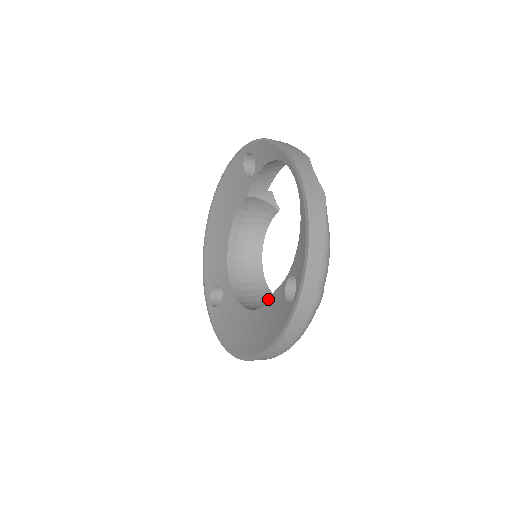
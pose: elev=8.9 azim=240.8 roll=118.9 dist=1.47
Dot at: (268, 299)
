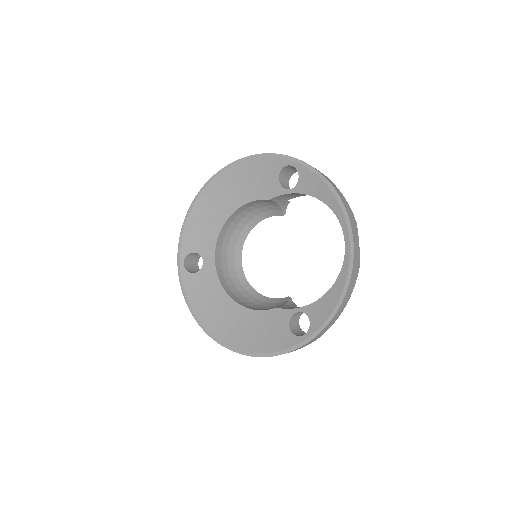
Dot at: (244, 286)
